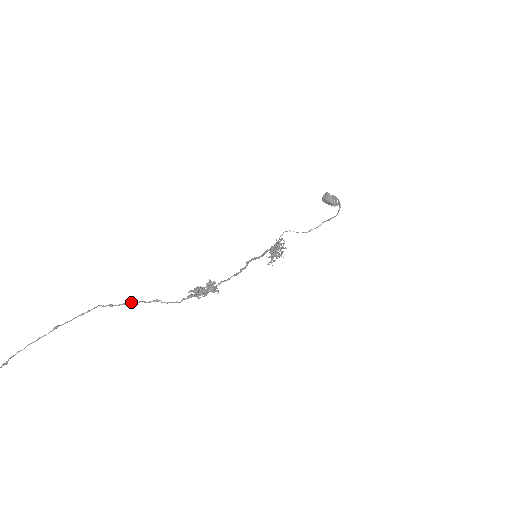
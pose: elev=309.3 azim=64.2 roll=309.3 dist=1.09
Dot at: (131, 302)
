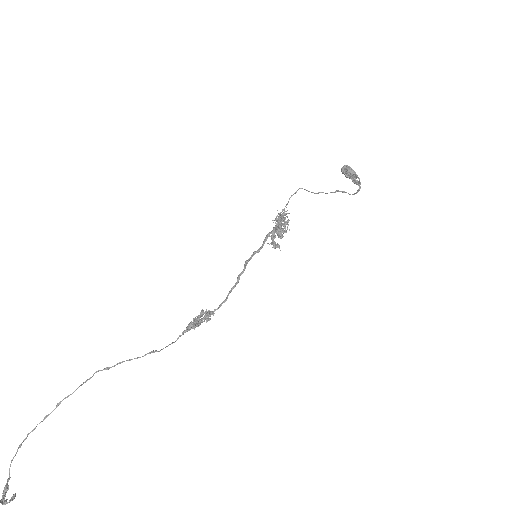
Dot at: occluded
